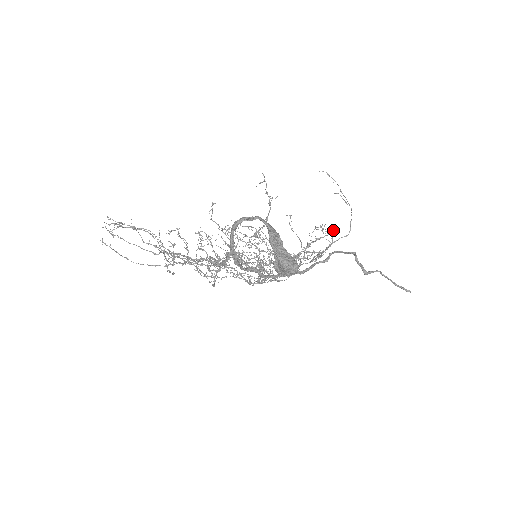
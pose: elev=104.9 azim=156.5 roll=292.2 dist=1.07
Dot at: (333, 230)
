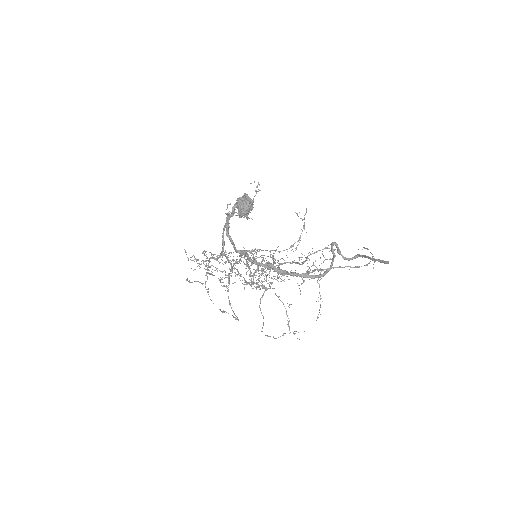
Dot at: (330, 244)
